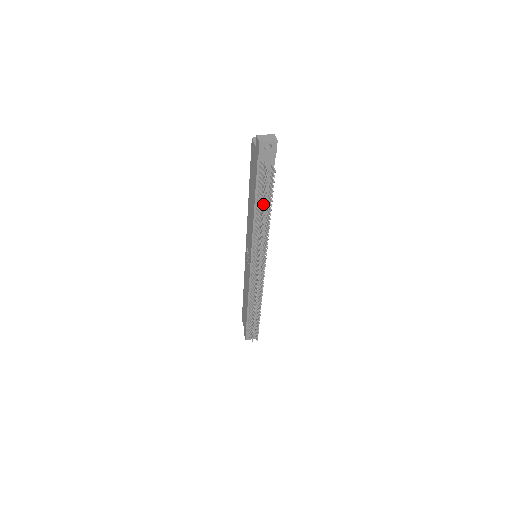
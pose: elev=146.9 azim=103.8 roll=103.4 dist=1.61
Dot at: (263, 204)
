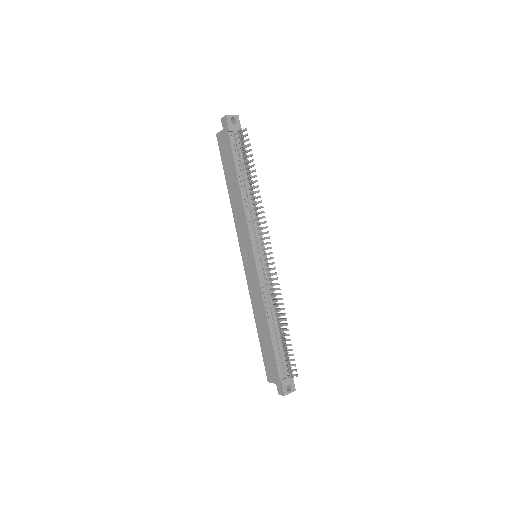
Dot at: (247, 166)
